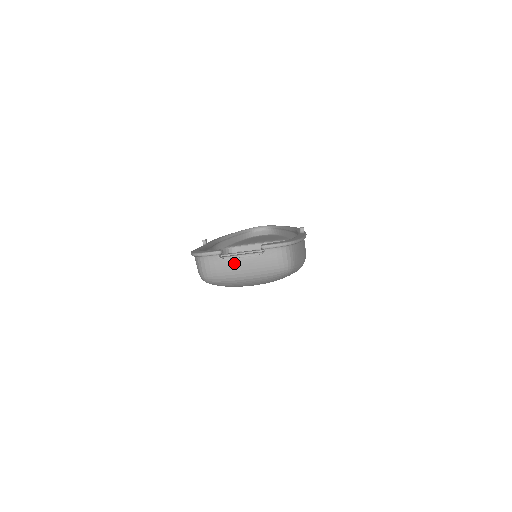
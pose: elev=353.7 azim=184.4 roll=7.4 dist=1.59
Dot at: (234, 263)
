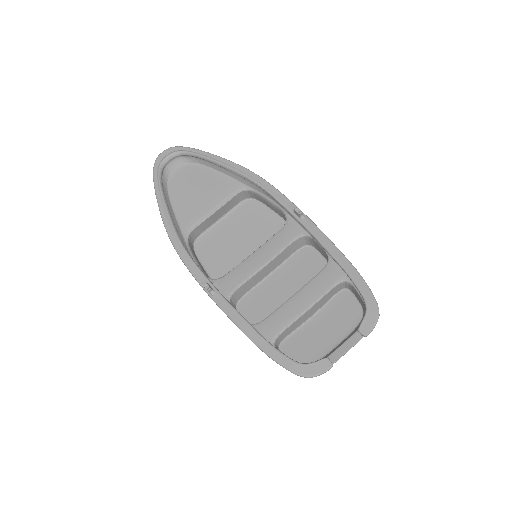
Dot at: occluded
